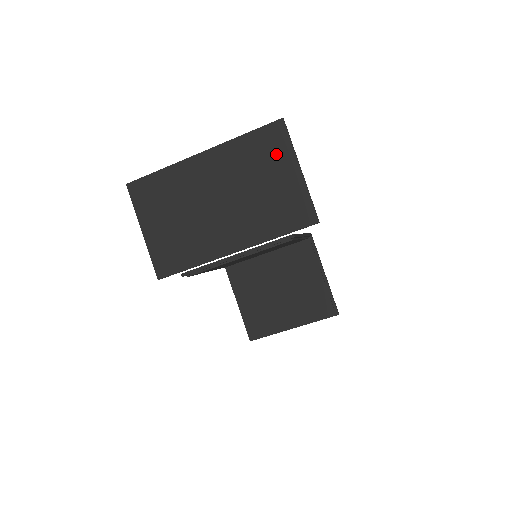
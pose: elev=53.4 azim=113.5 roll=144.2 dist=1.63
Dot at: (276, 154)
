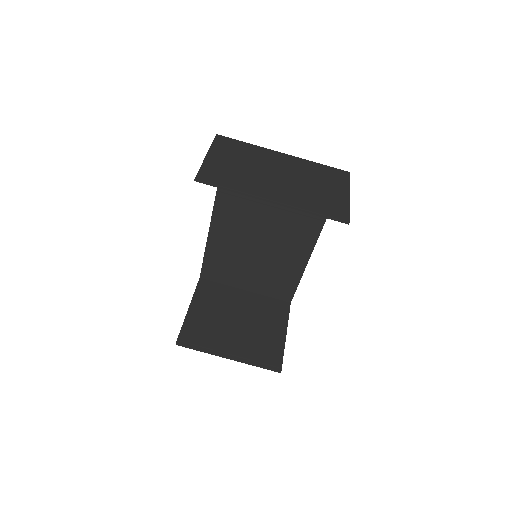
Dot at: (336, 181)
